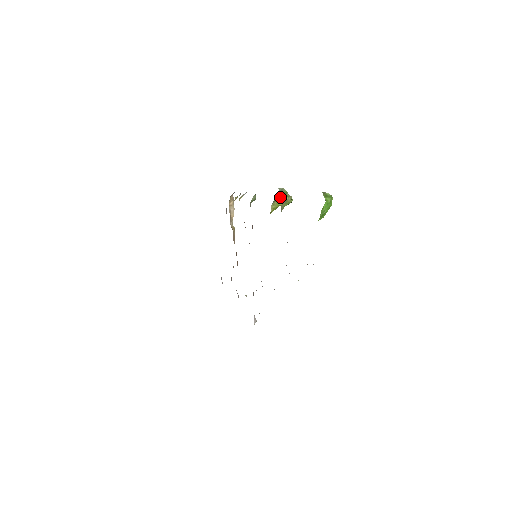
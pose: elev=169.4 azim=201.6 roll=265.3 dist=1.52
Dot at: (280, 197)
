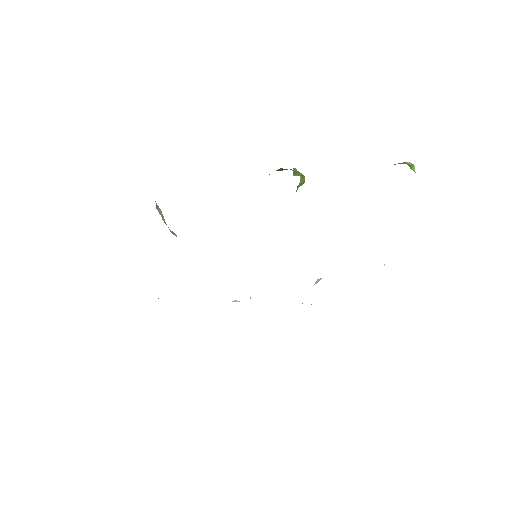
Dot at: (300, 181)
